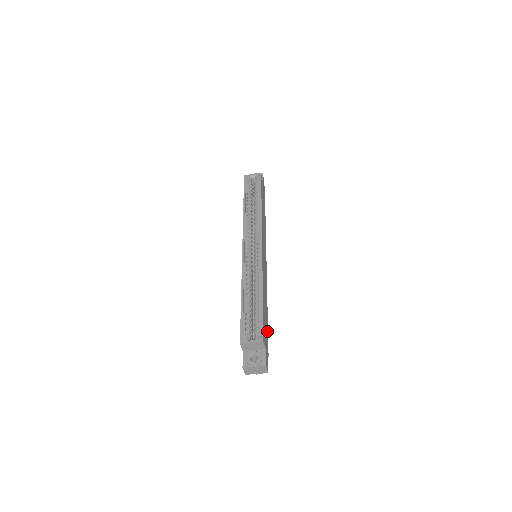
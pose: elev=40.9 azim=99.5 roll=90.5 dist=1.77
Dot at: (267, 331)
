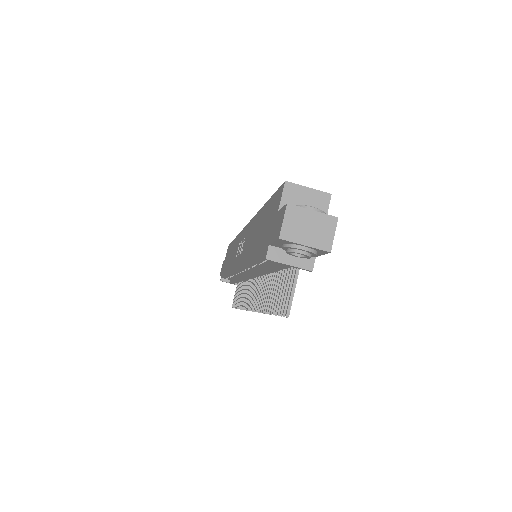
Dot at: occluded
